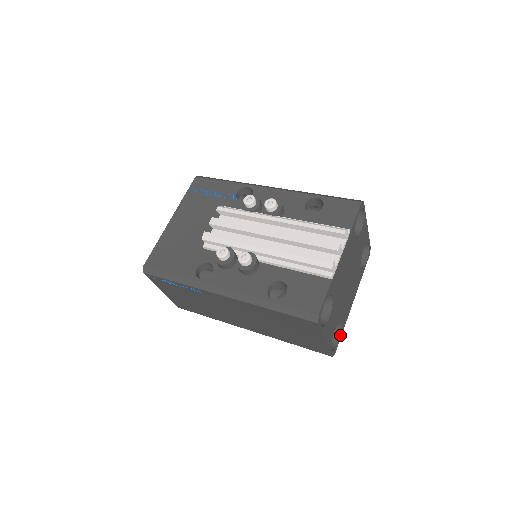
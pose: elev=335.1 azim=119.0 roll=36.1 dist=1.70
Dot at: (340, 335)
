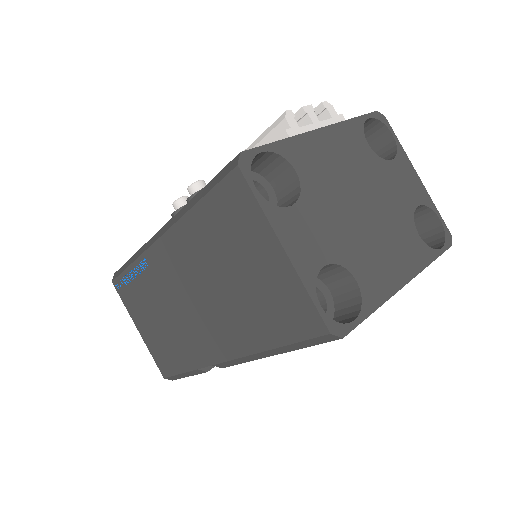
Dot at: (360, 311)
